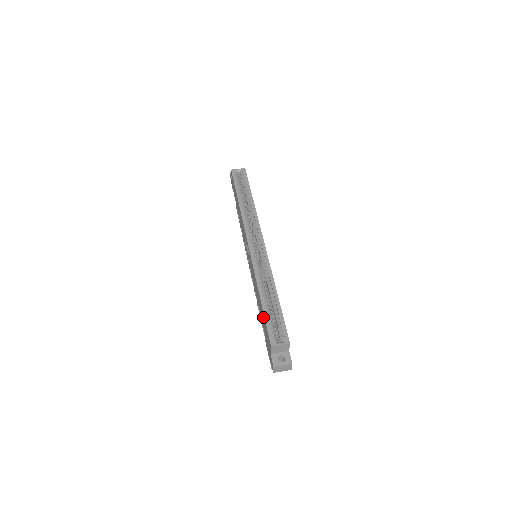
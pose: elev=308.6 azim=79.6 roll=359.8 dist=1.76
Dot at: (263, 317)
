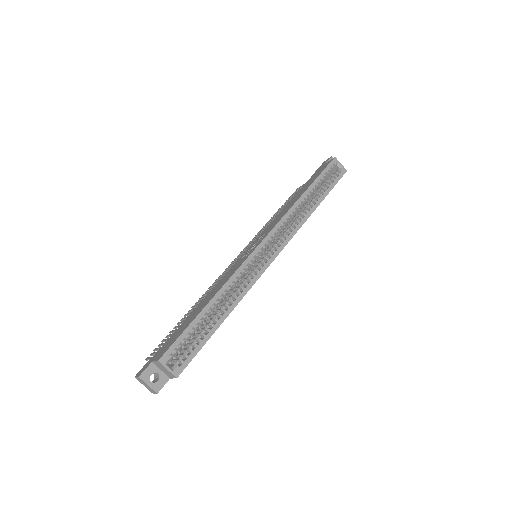
Dot at: (188, 322)
